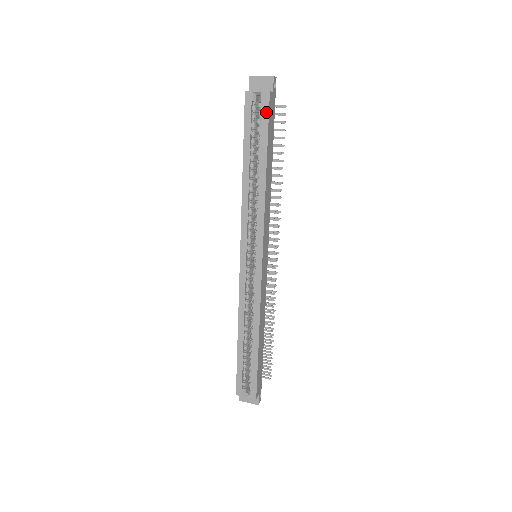
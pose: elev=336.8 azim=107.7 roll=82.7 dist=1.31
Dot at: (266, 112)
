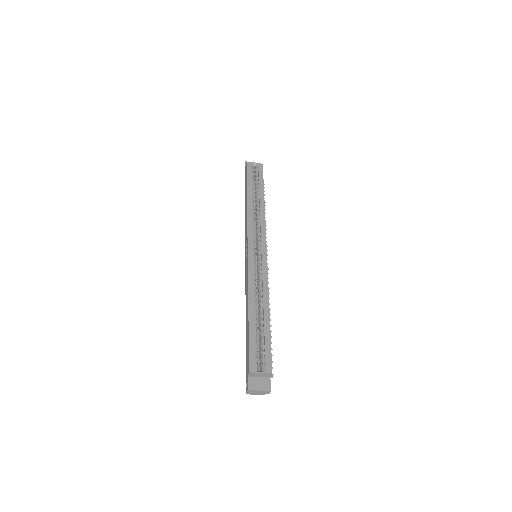
Dot at: (261, 172)
